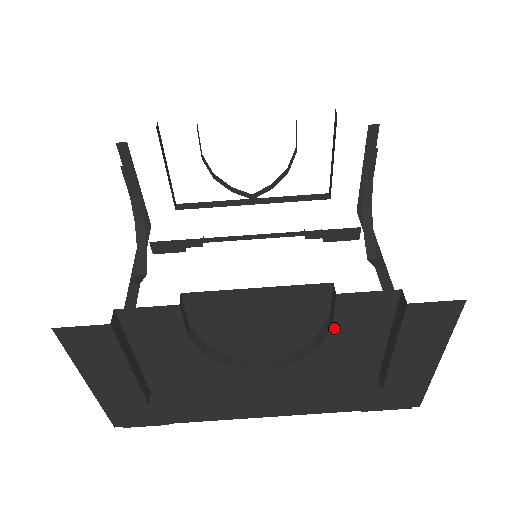
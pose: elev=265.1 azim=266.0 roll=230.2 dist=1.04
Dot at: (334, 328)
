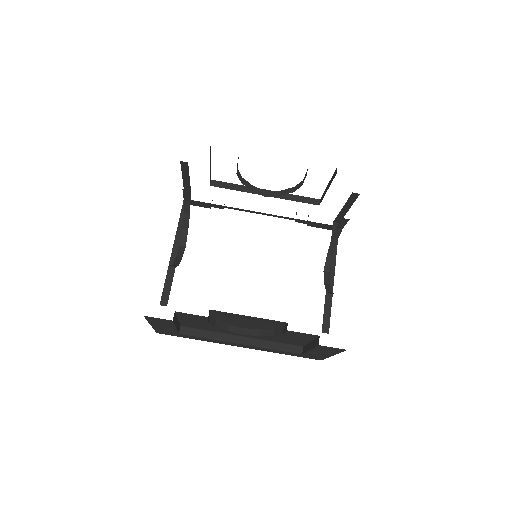
Dot at: (284, 335)
